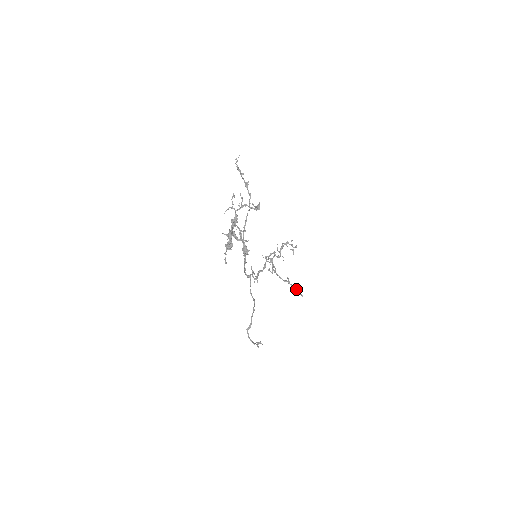
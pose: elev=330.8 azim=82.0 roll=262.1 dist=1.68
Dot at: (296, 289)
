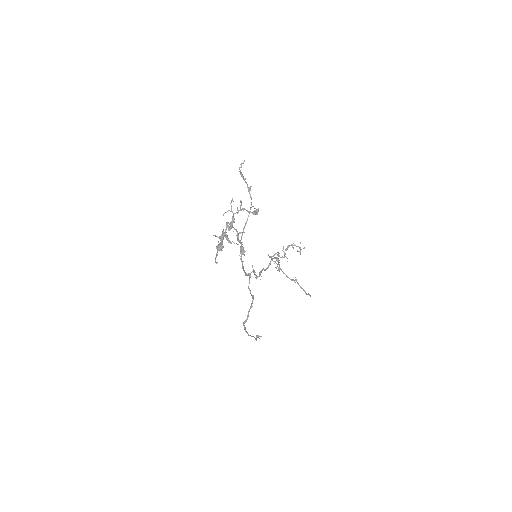
Dot at: occluded
